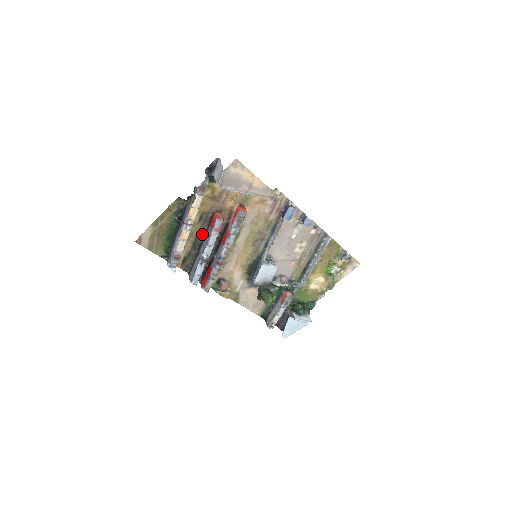
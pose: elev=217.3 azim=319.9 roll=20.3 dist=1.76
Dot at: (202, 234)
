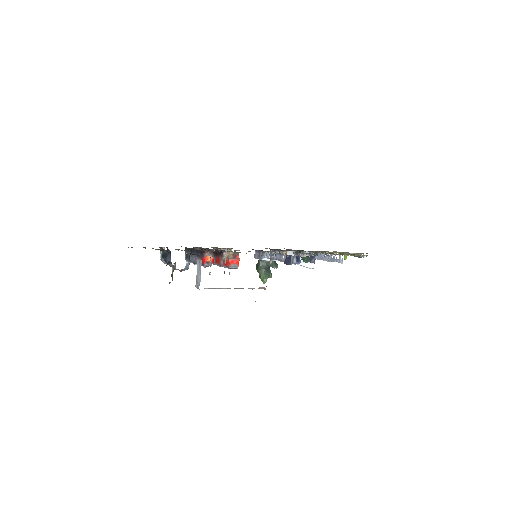
Dot at: (195, 248)
